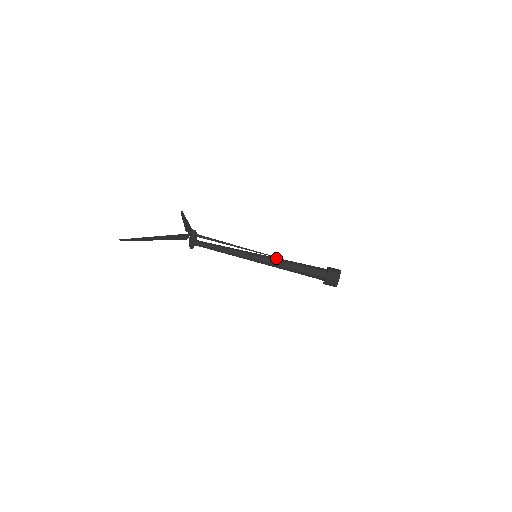
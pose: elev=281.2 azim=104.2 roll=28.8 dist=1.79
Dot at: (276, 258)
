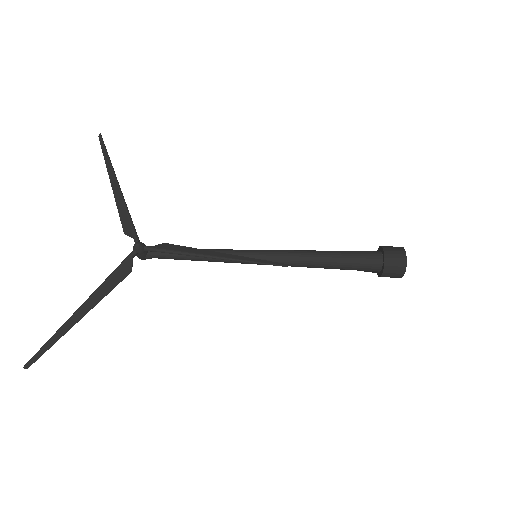
Dot at: (291, 256)
